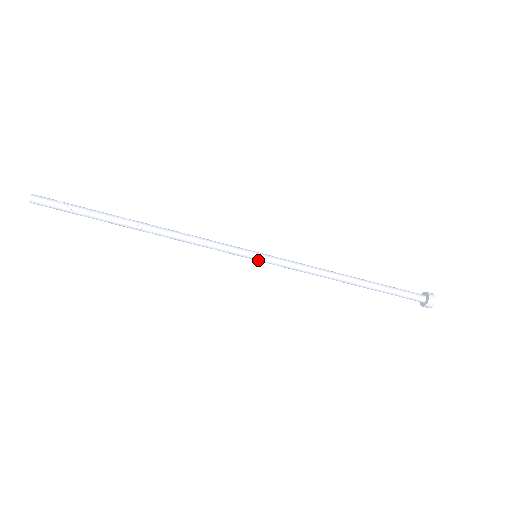
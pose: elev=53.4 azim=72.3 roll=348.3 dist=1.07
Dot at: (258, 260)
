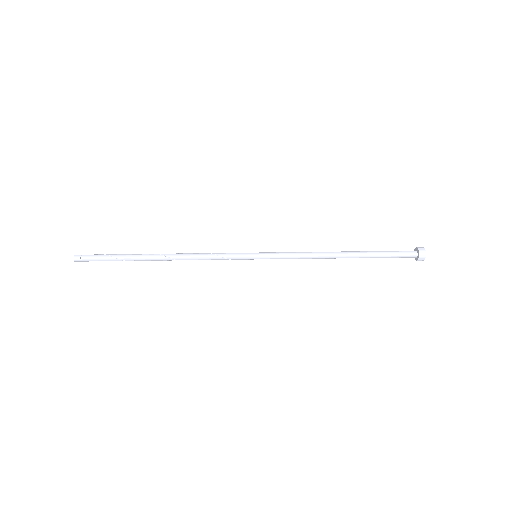
Dot at: (258, 255)
